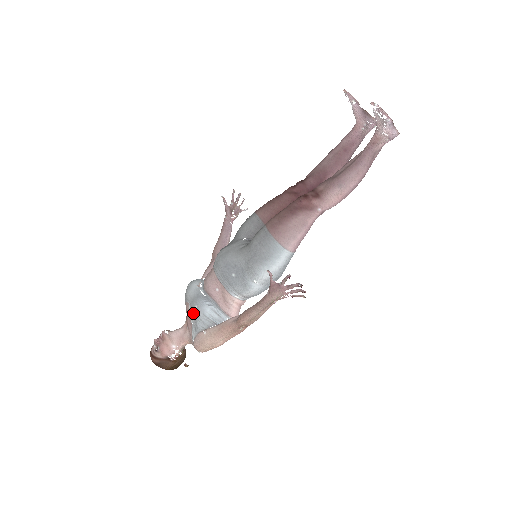
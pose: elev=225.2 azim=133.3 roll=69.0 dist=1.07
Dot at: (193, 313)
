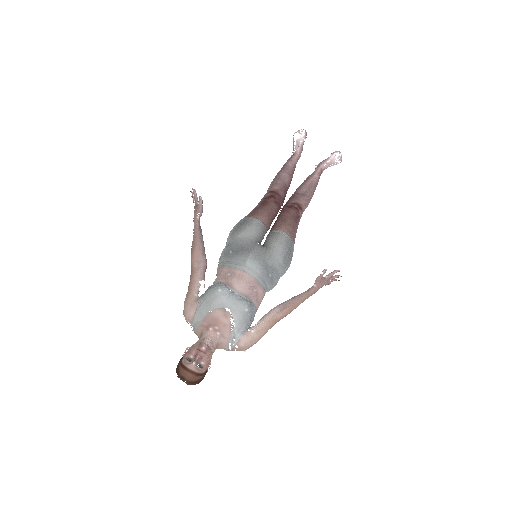
Dot at: (241, 316)
